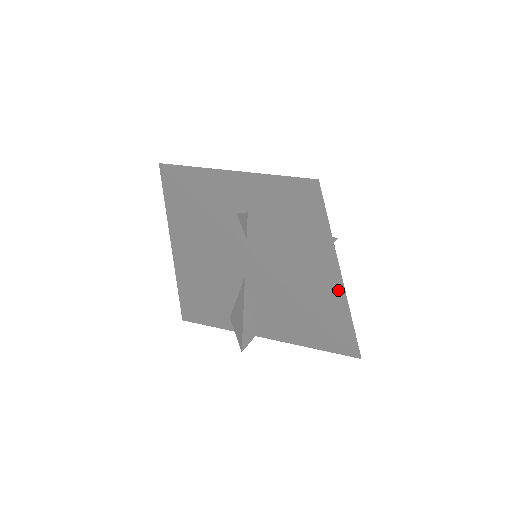
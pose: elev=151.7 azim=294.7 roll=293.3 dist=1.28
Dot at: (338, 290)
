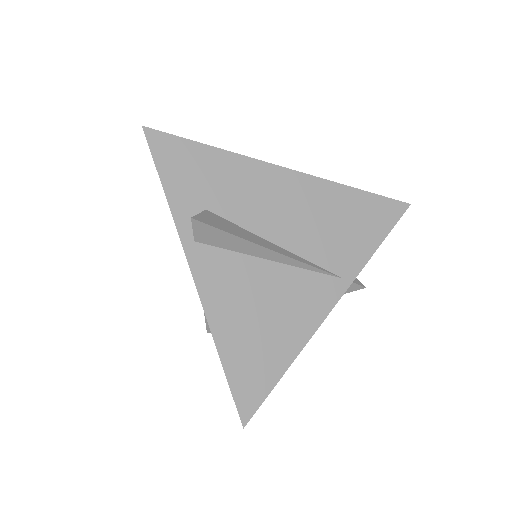
Dot at: (289, 346)
